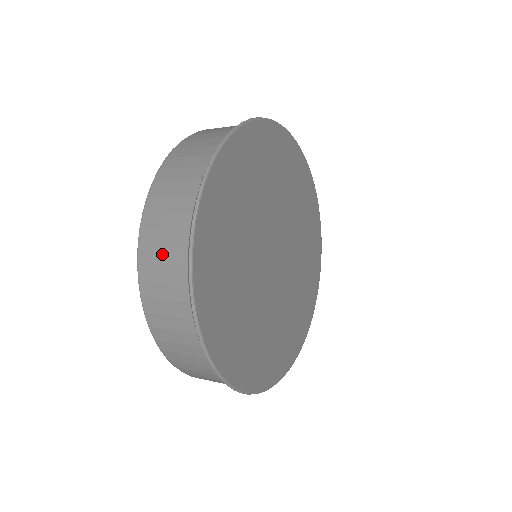
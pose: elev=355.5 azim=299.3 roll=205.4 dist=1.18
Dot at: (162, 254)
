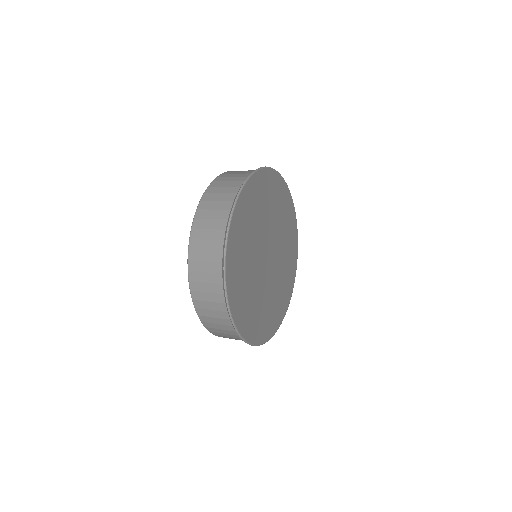
Dot at: (205, 255)
